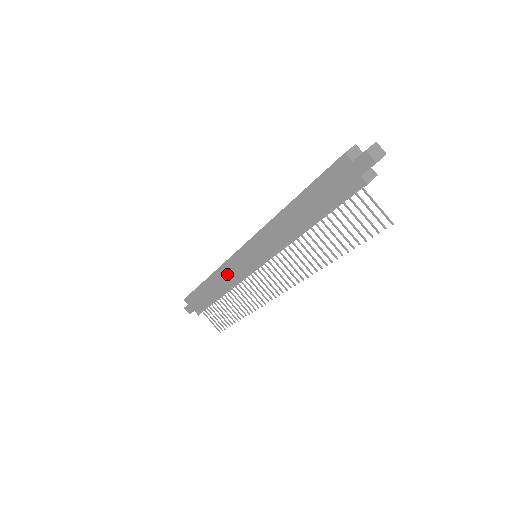
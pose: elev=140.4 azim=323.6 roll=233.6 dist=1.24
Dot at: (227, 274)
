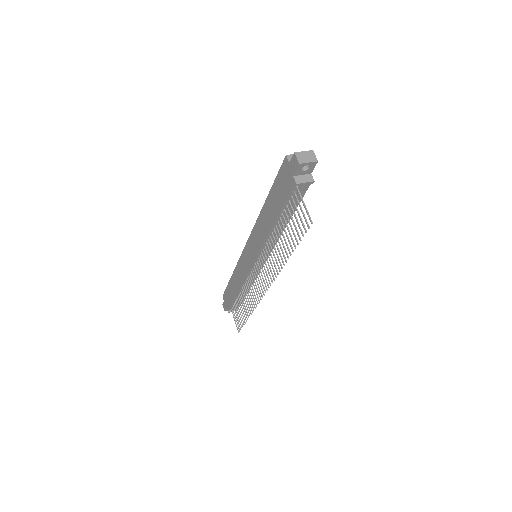
Dot at: (240, 271)
